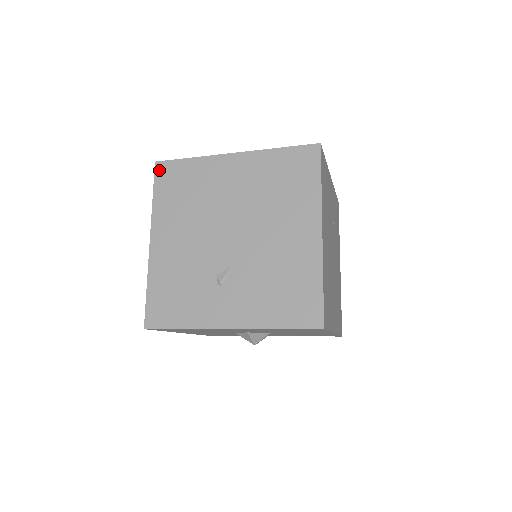
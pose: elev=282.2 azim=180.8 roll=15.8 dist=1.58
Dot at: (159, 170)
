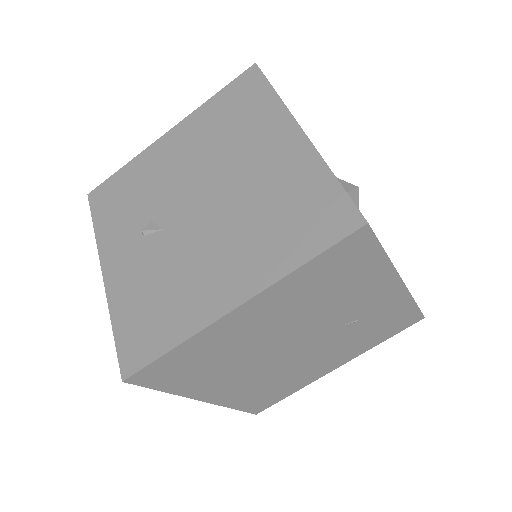
Dot at: (247, 74)
